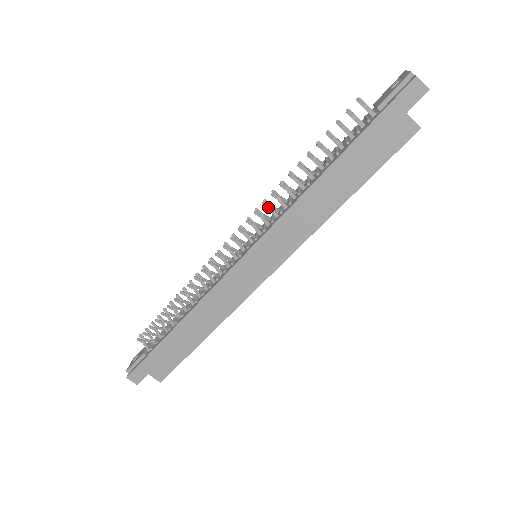
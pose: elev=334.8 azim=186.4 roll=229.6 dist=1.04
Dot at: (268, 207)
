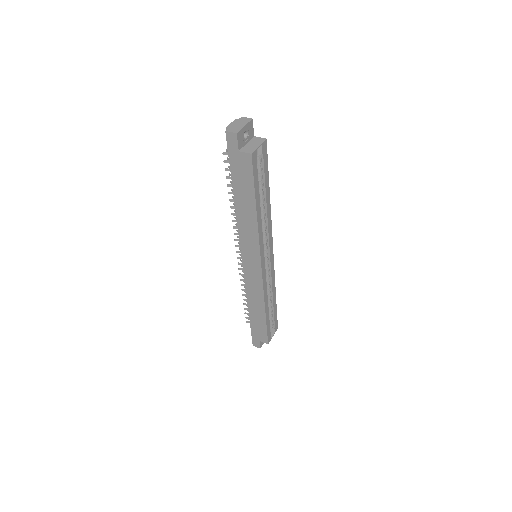
Dot at: (237, 228)
